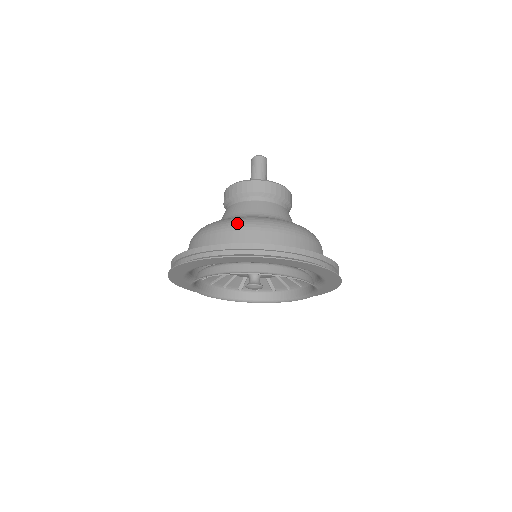
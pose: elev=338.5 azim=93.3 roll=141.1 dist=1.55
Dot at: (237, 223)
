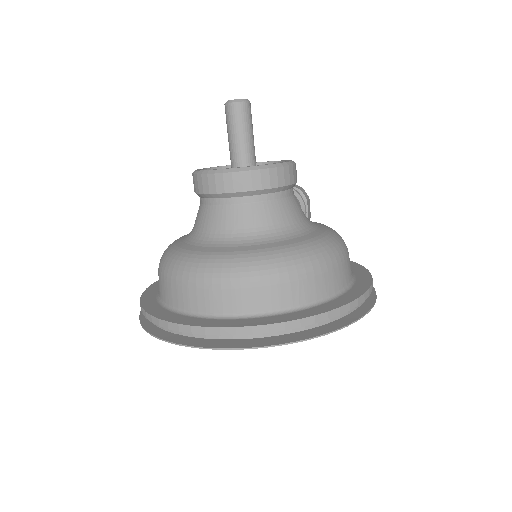
Dot at: (200, 275)
